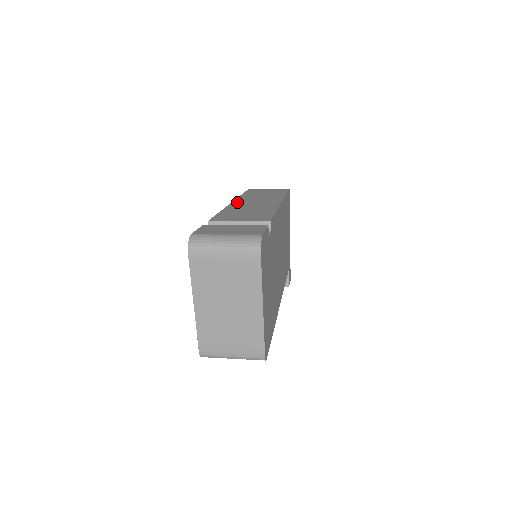
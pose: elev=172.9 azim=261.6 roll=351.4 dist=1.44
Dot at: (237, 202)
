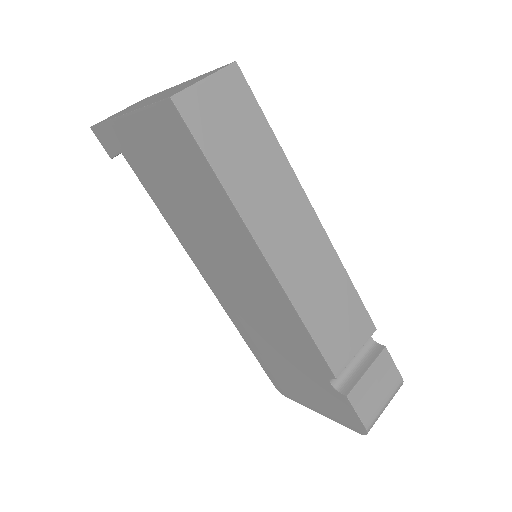
Dot at: (276, 260)
